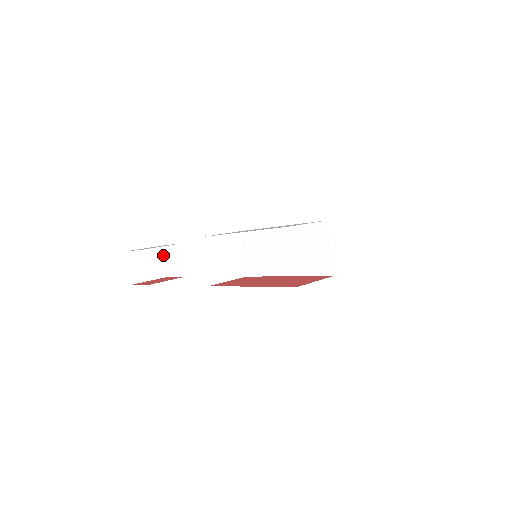
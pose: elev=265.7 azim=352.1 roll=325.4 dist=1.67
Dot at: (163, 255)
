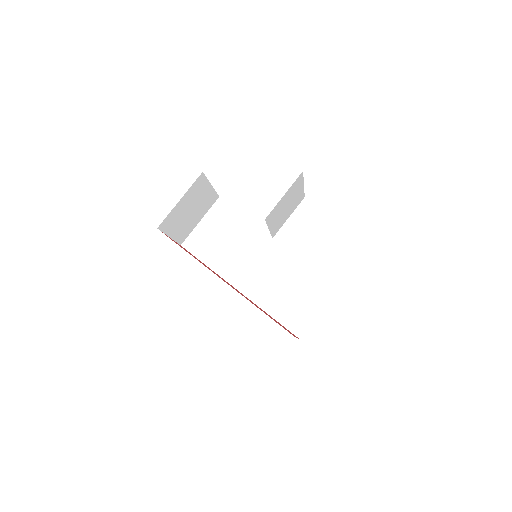
Dot at: (295, 208)
